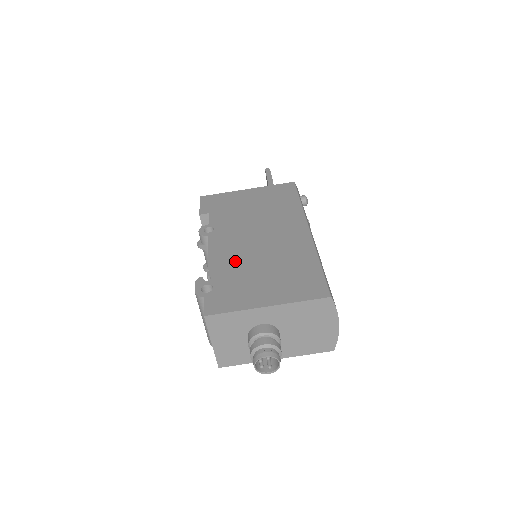
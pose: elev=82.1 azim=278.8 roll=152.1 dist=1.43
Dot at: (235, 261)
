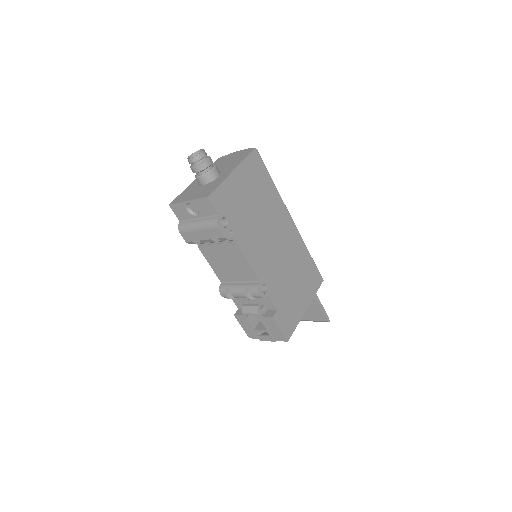
Dot at: occluded
